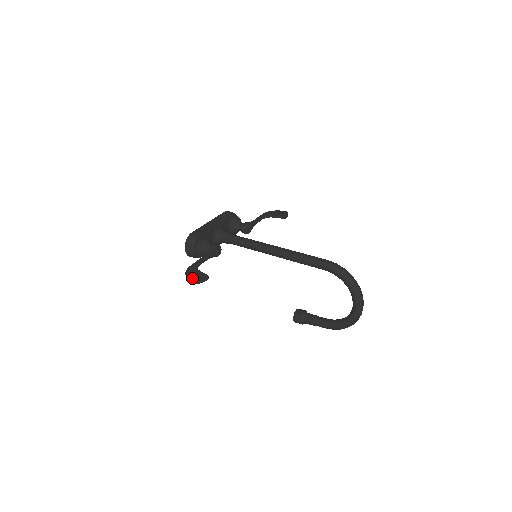
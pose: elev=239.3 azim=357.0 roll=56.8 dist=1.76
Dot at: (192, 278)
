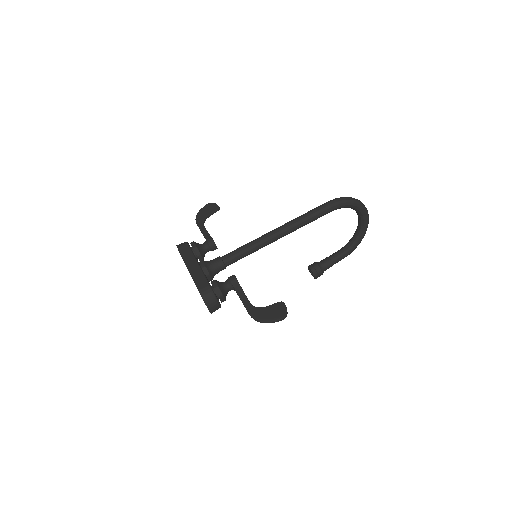
Dot at: (276, 317)
